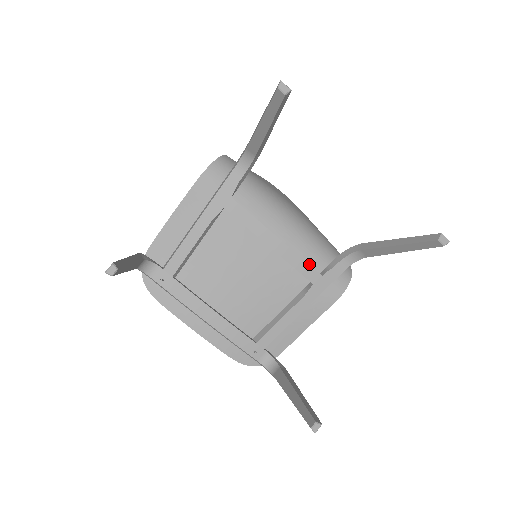
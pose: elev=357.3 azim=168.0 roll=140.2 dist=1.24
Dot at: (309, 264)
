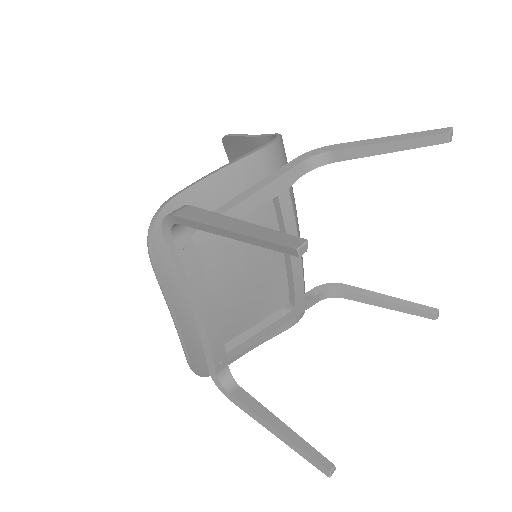
Dot at: occluded
